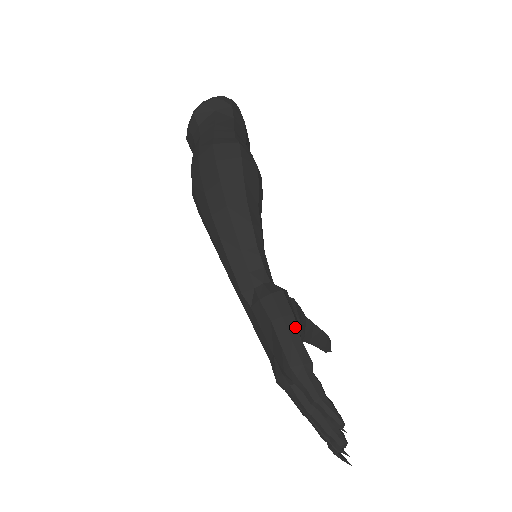
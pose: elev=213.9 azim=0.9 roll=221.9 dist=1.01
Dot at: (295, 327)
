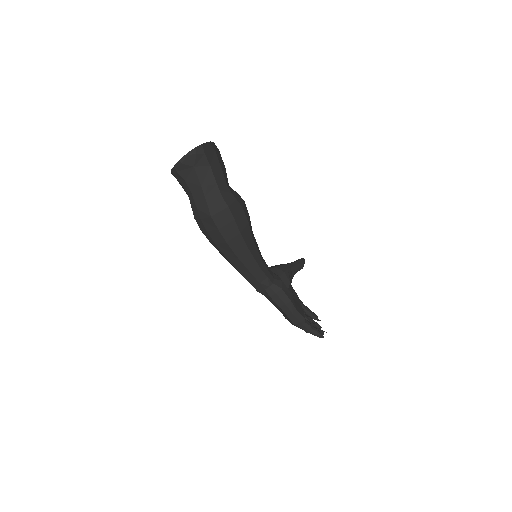
Dot at: (293, 307)
